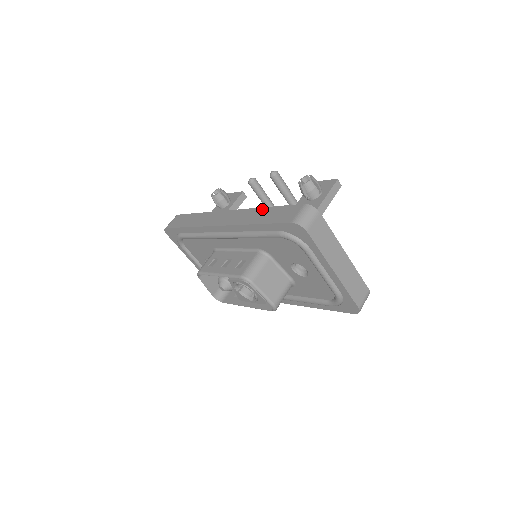
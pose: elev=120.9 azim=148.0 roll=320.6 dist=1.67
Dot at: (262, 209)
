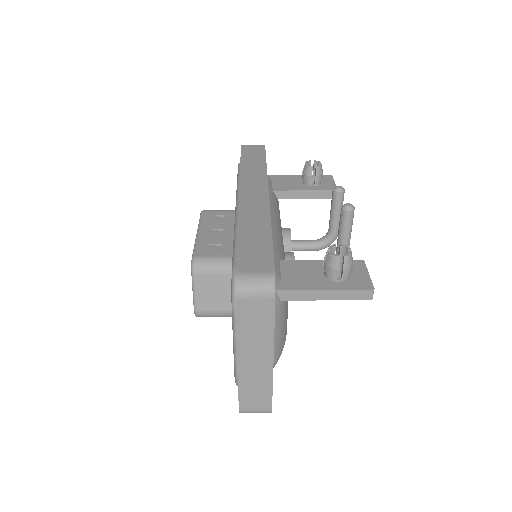
Dot at: (267, 226)
